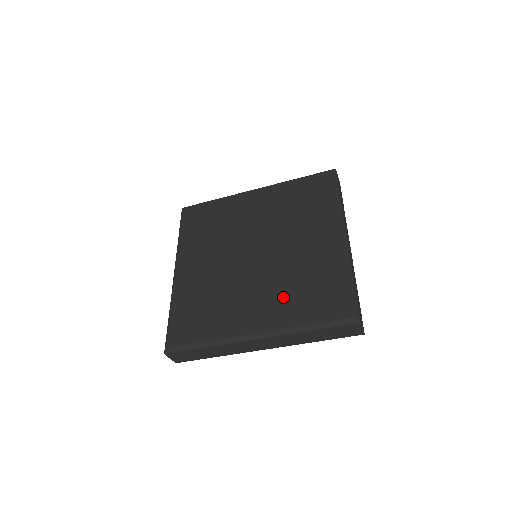
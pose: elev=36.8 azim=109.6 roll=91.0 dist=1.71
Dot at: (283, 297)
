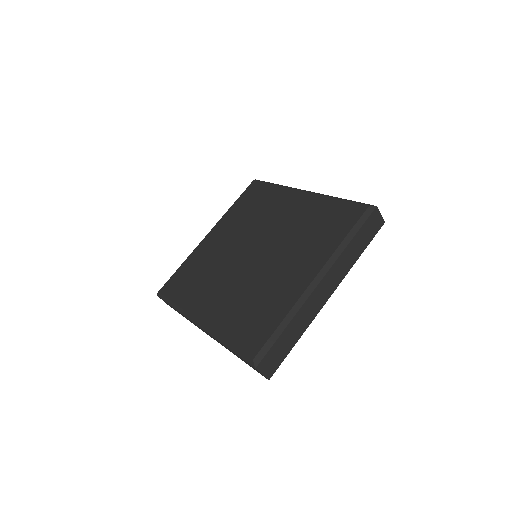
Dot at: (234, 305)
